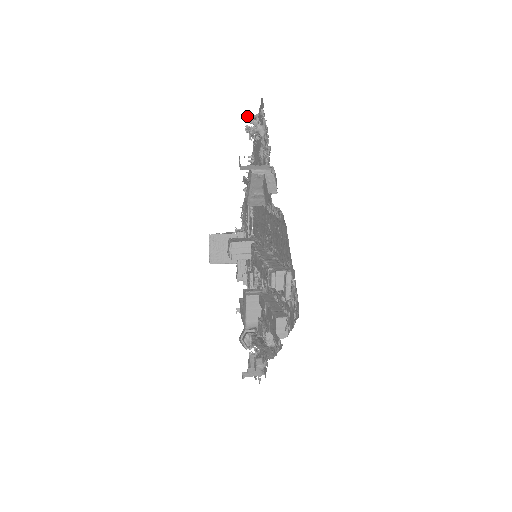
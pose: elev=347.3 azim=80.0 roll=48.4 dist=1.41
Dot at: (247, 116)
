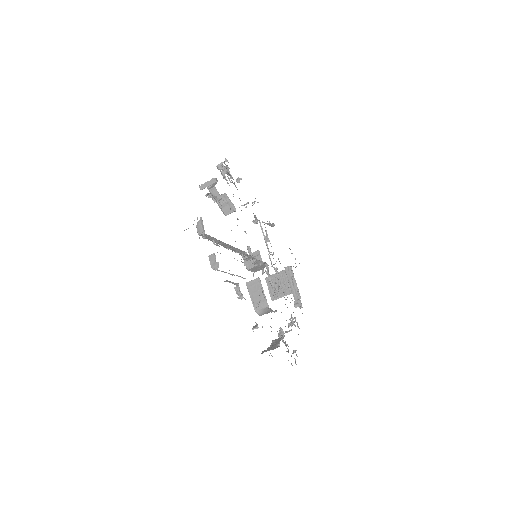
Dot at: (216, 166)
